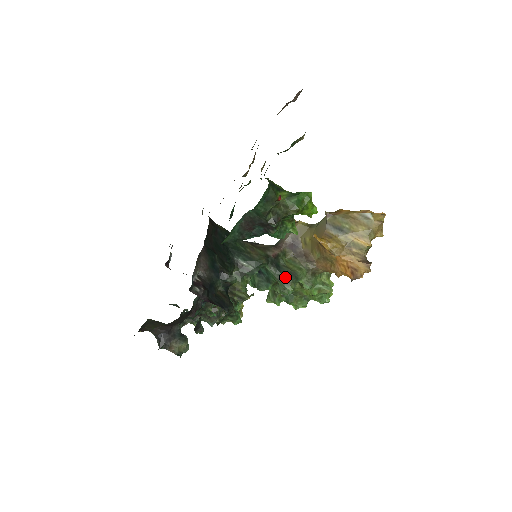
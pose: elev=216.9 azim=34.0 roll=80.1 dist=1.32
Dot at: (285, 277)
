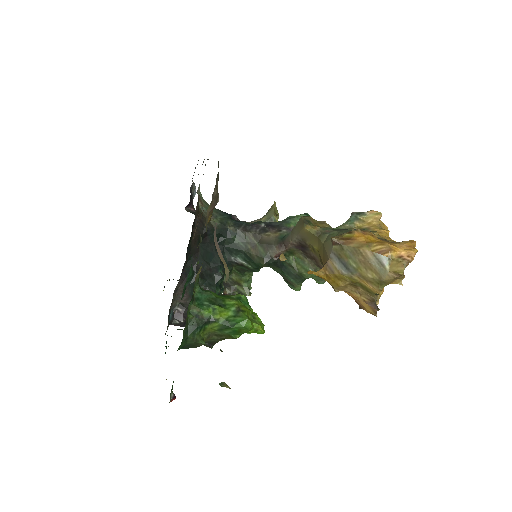
Dot at: (290, 279)
